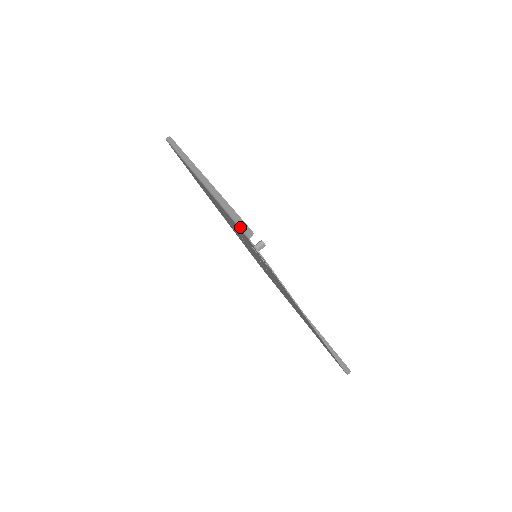
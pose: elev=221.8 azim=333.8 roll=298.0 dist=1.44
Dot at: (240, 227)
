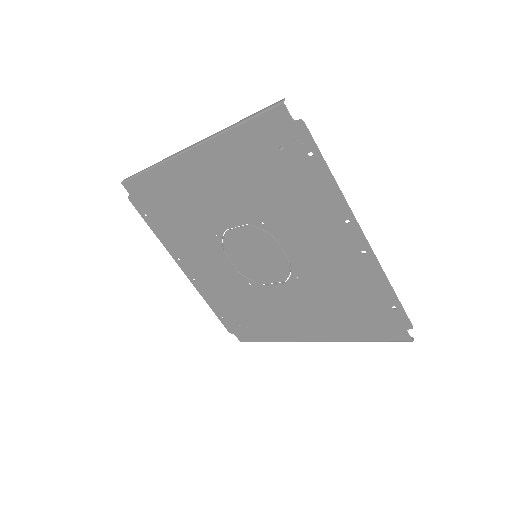
Dot at: (266, 109)
